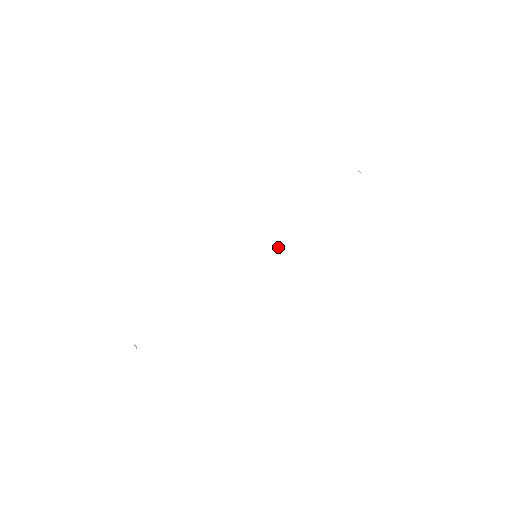
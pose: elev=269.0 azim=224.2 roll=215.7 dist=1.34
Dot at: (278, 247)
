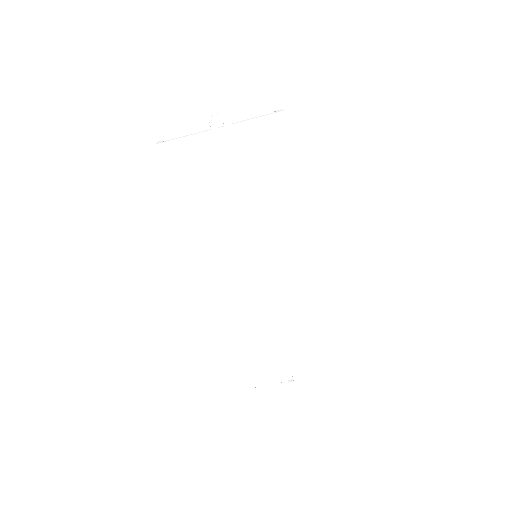
Dot at: (258, 234)
